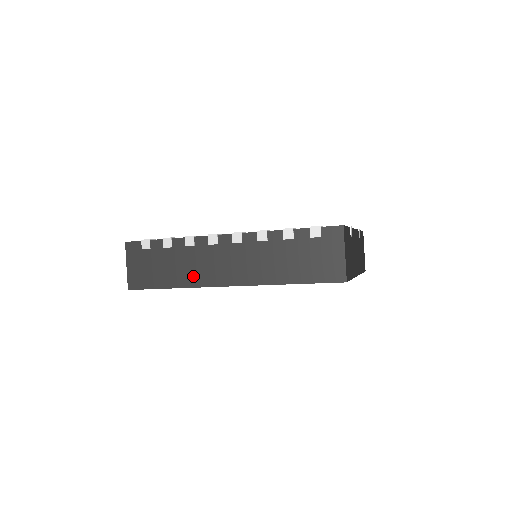
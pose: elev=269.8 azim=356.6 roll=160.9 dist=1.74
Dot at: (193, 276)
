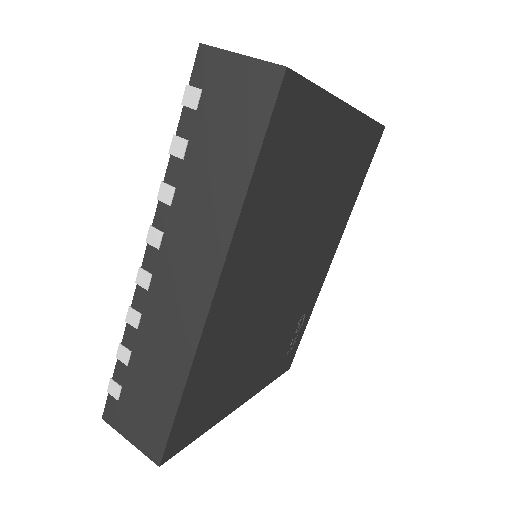
Dot at: (178, 345)
